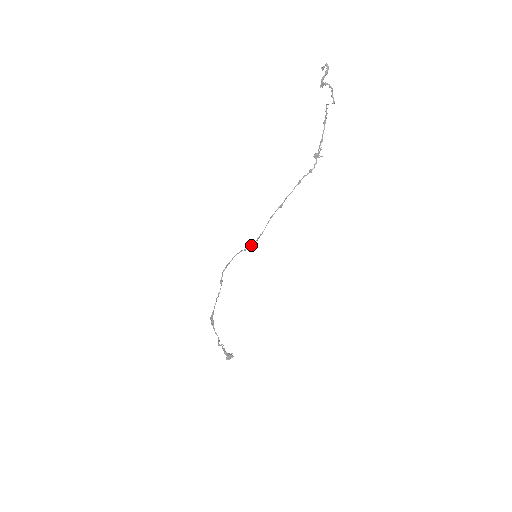
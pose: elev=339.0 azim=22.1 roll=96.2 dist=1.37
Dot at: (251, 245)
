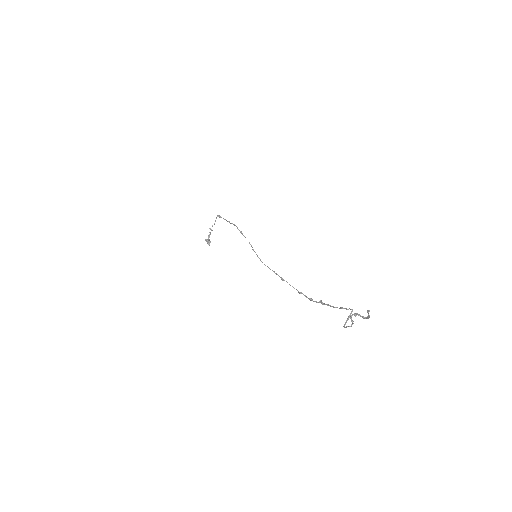
Dot at: (257, 255)
